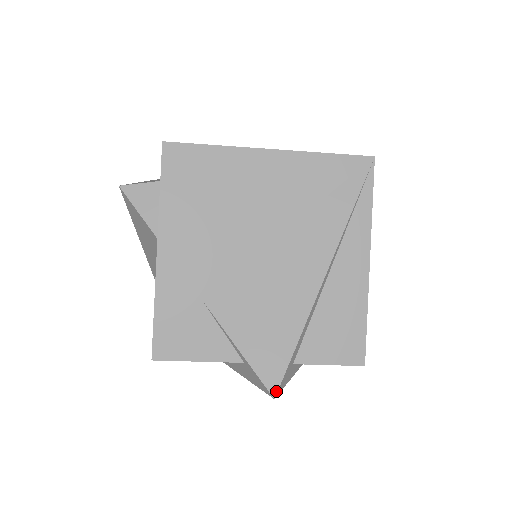
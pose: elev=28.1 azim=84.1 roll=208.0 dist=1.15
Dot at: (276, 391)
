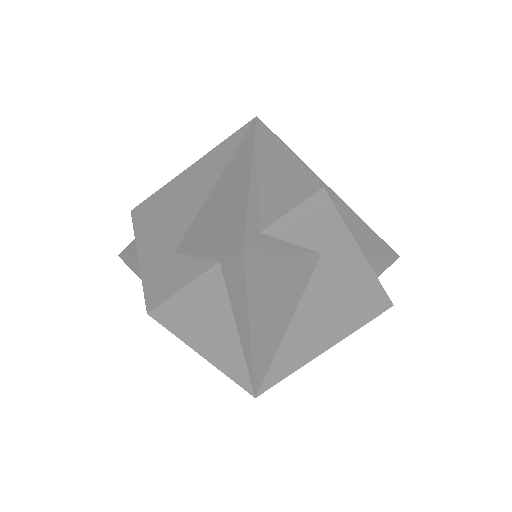
Dot at: (242, 246)
